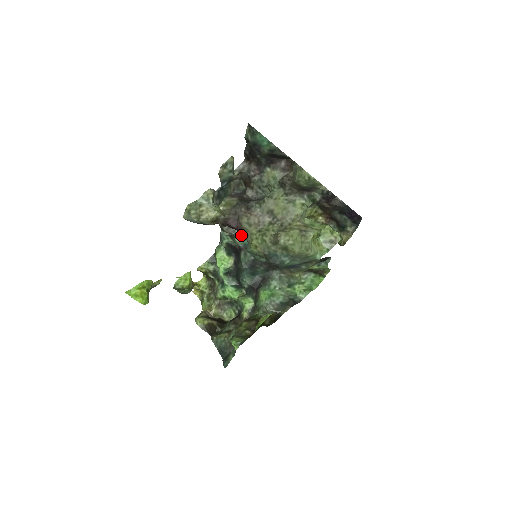
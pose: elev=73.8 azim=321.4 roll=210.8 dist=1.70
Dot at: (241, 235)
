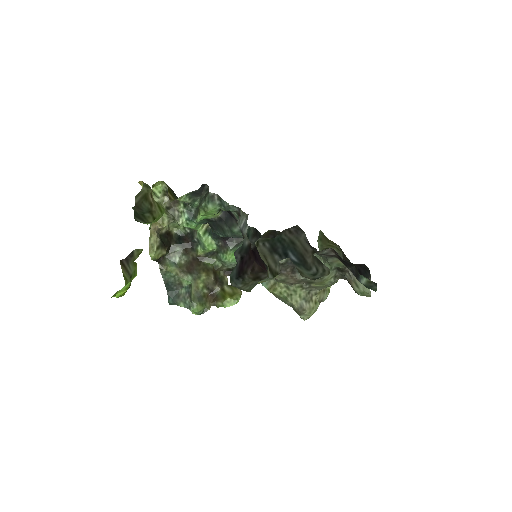
Dot at: occluded
